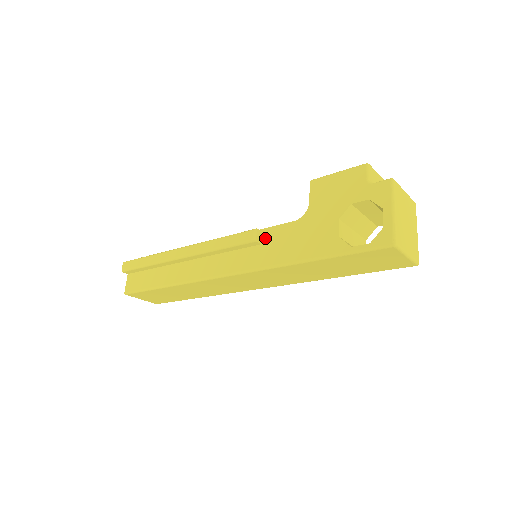
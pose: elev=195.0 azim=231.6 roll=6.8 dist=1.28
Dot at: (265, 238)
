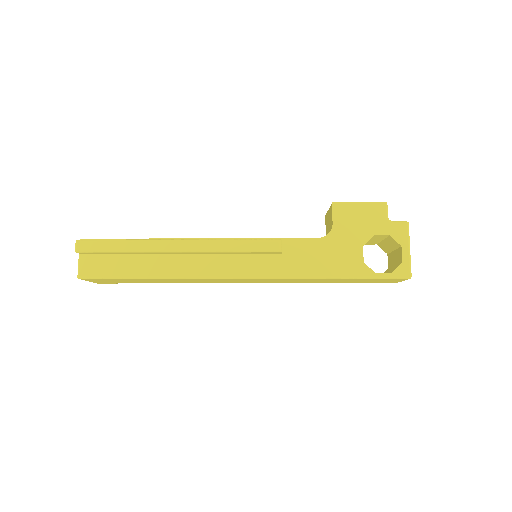
Dot at: (286, 248)
